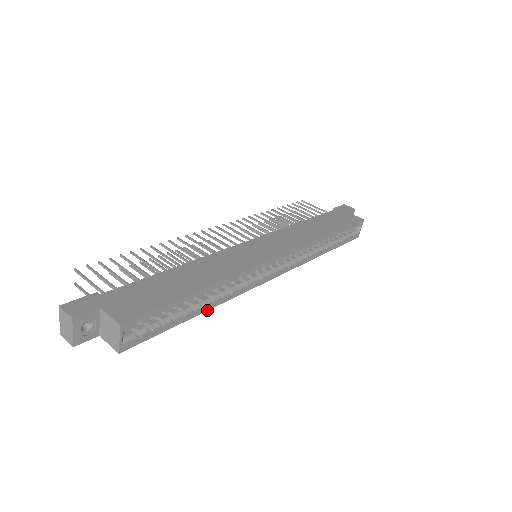
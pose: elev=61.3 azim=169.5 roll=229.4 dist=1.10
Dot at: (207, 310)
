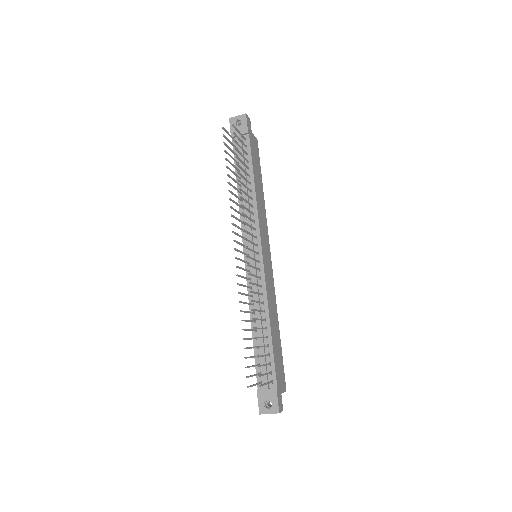
Dot at: occluded
